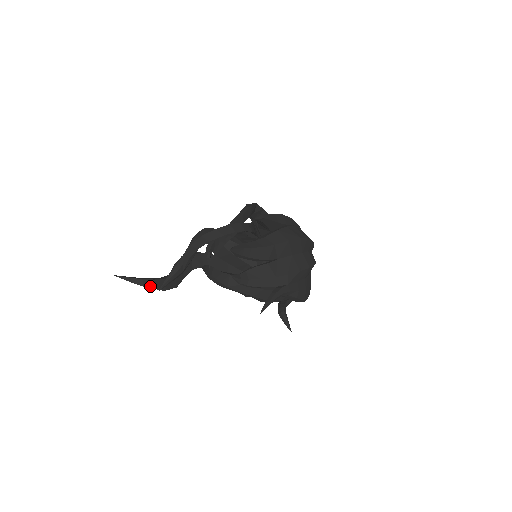
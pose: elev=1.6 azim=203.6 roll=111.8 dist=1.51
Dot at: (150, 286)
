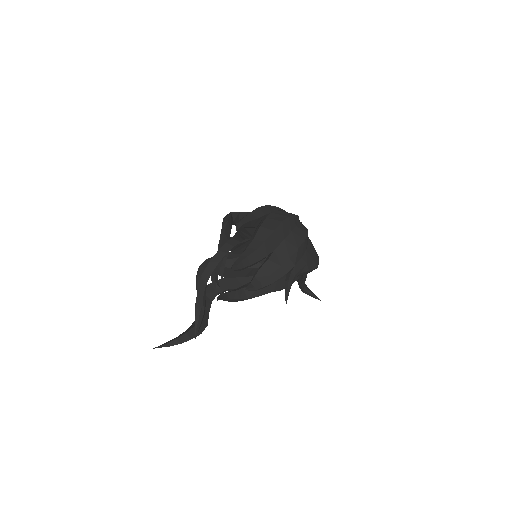
Dot at: (186, 340)
